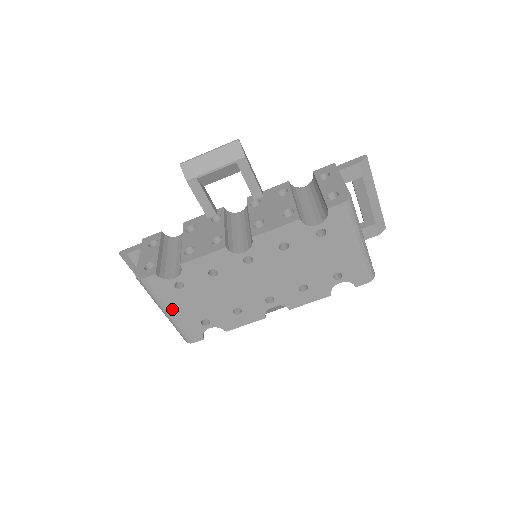
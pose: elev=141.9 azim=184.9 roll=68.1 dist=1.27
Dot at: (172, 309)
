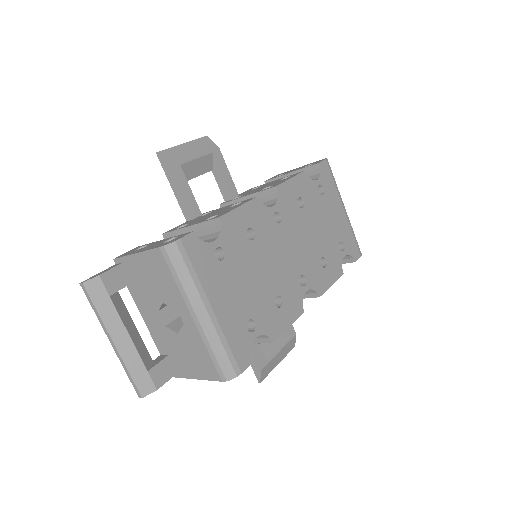
Dot at: (213, 301)
